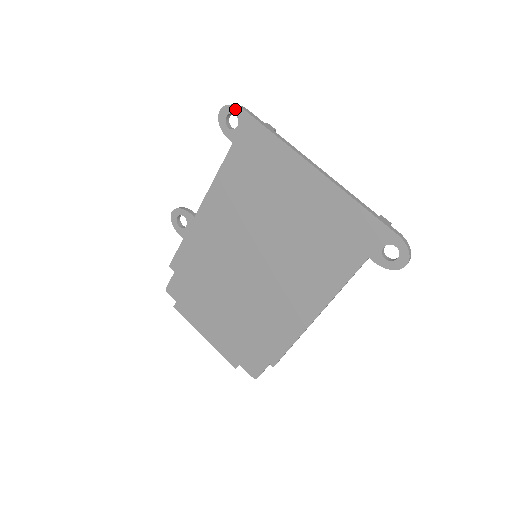
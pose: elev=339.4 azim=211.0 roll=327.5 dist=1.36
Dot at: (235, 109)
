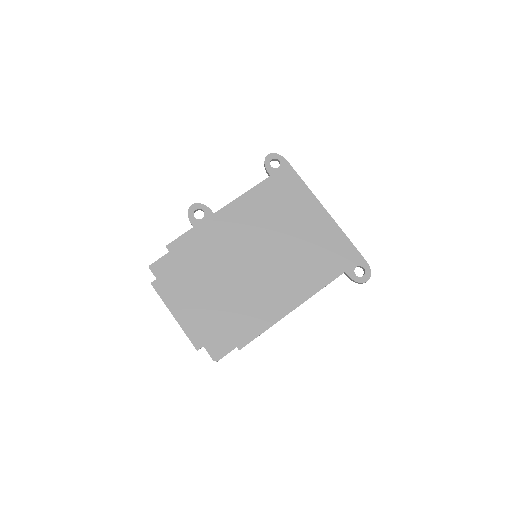
Dot at: (280, 158)
